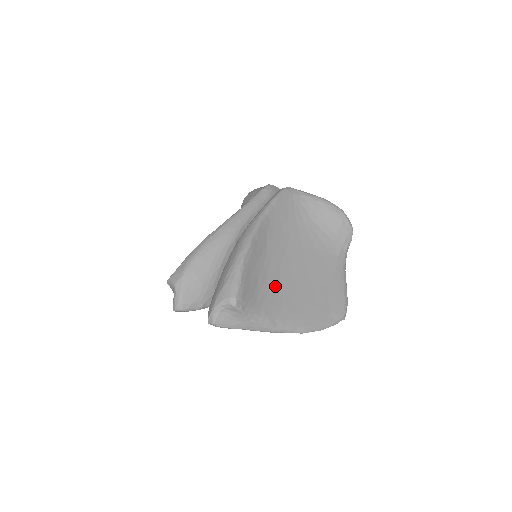
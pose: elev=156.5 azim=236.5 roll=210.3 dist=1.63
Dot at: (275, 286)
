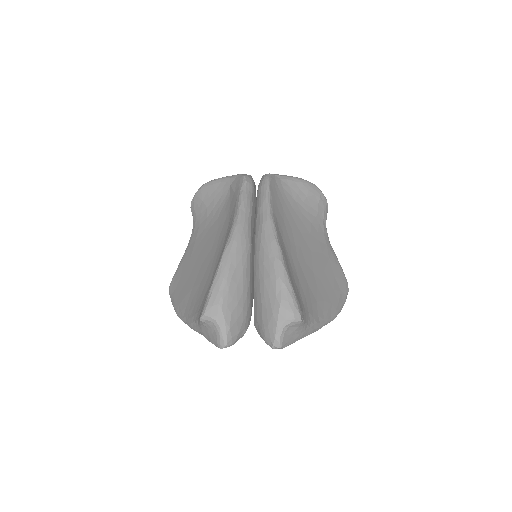
Dot at: (305, 284)
